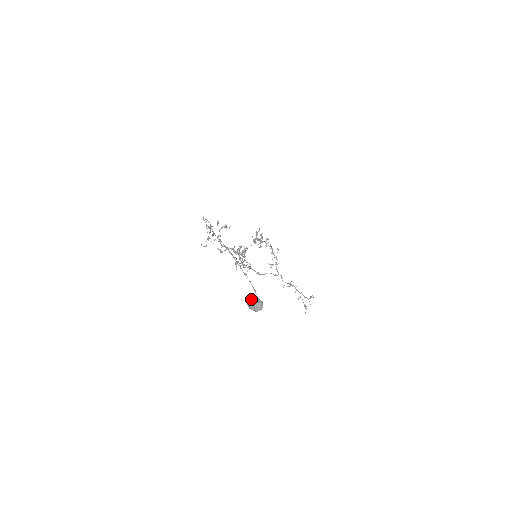
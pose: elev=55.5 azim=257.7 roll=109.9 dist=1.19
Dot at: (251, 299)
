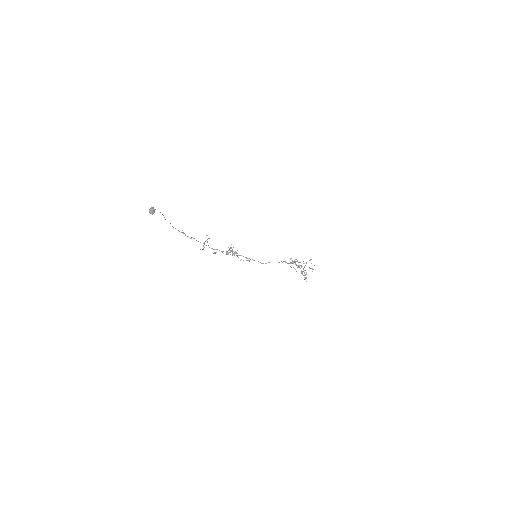
Dot at: (150, 210)
